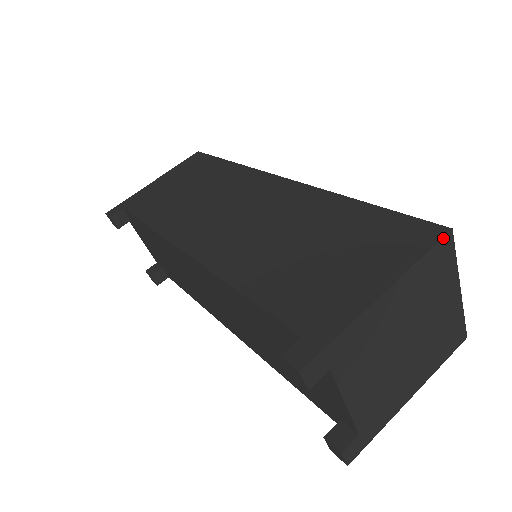
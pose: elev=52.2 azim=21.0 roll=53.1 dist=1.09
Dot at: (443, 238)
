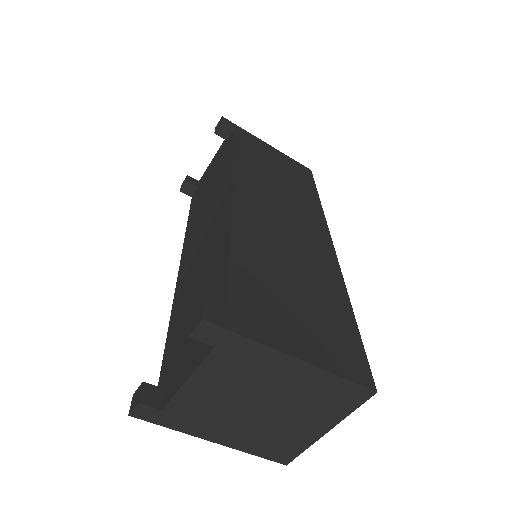
Dot at: (366, 388)
